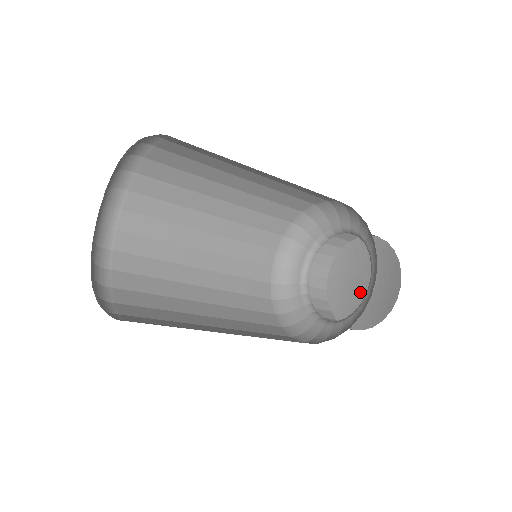
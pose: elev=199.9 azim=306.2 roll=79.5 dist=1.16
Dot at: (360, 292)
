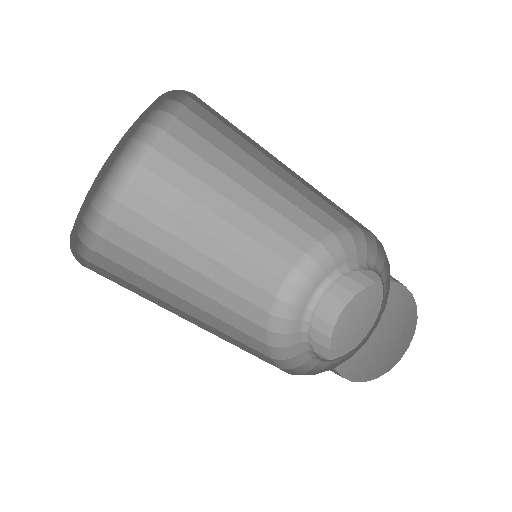
Dot at: occluded
